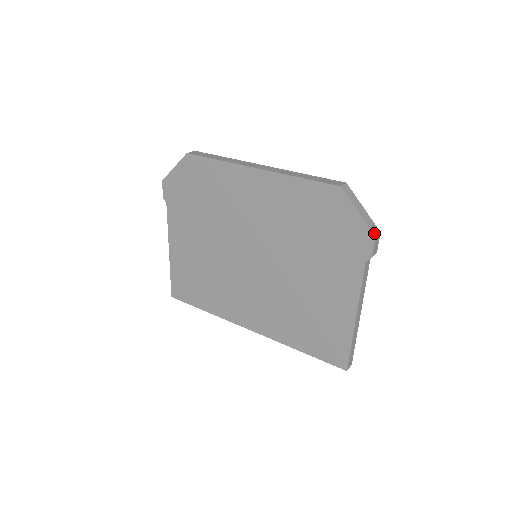
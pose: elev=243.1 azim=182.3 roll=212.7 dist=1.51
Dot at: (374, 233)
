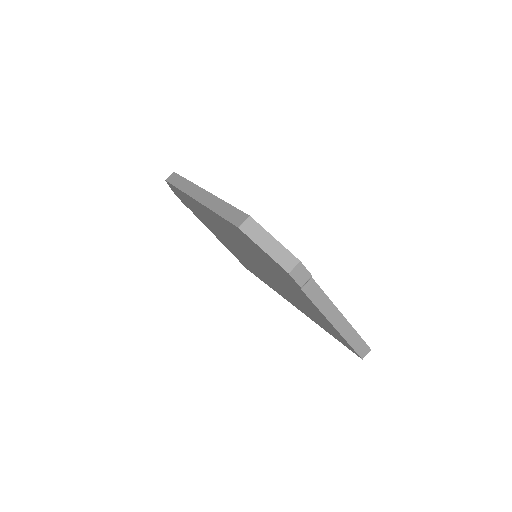
Dot at: (287, 268)
